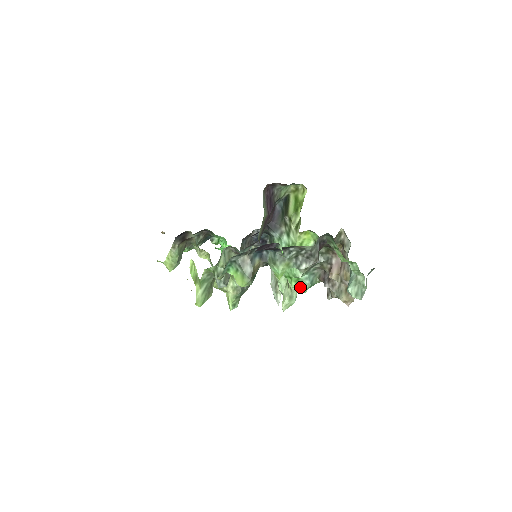
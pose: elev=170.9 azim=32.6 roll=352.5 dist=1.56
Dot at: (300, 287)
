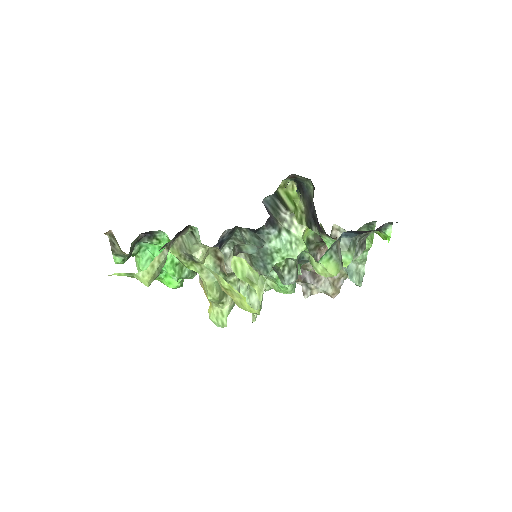
Dot at: (291, 287)
